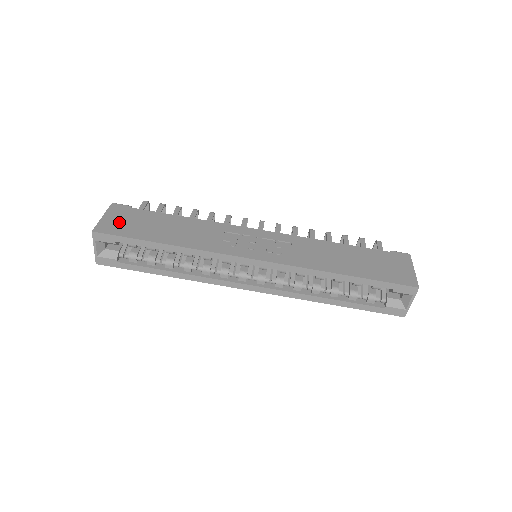
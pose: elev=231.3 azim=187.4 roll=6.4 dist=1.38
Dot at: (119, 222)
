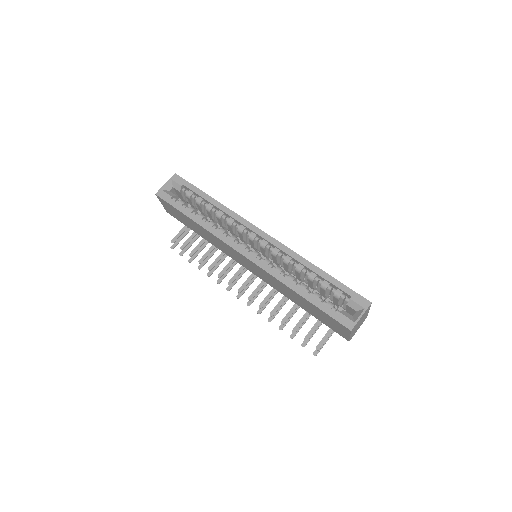
Dot at: occluded
